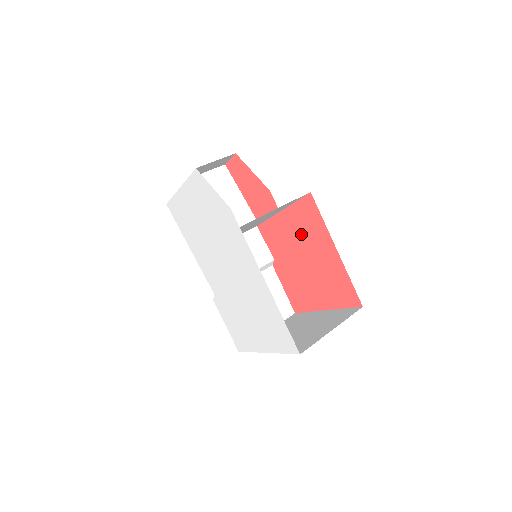
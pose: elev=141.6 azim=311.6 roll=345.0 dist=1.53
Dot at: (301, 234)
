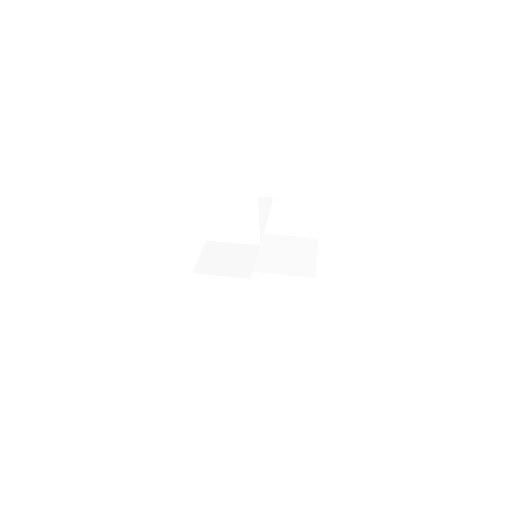
Dot at: occluded
